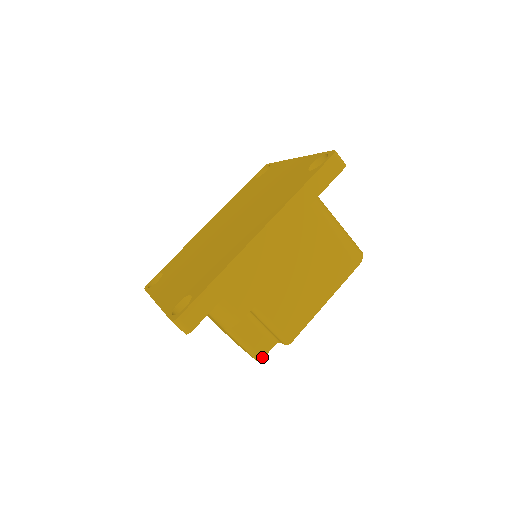
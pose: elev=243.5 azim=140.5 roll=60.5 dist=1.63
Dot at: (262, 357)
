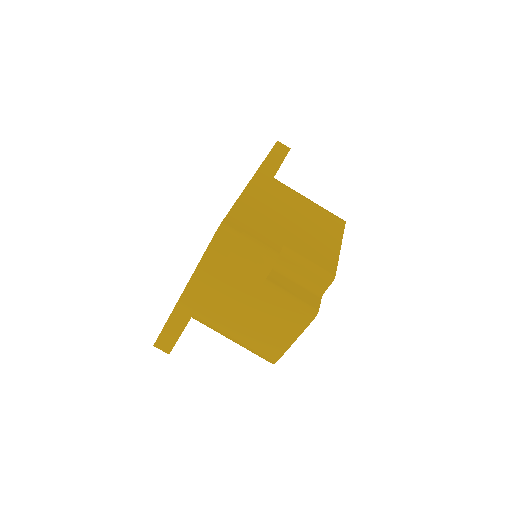
Dot at: (317, 309)
